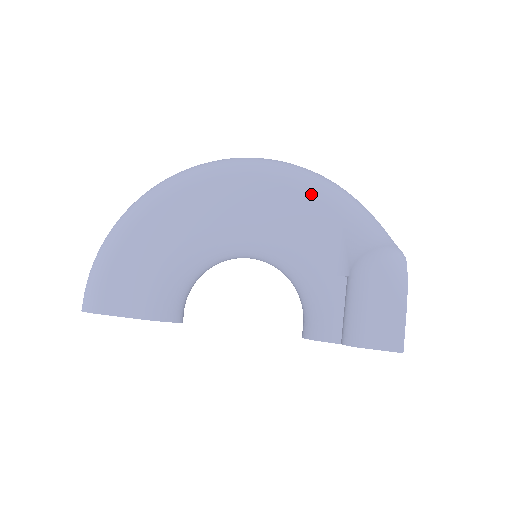
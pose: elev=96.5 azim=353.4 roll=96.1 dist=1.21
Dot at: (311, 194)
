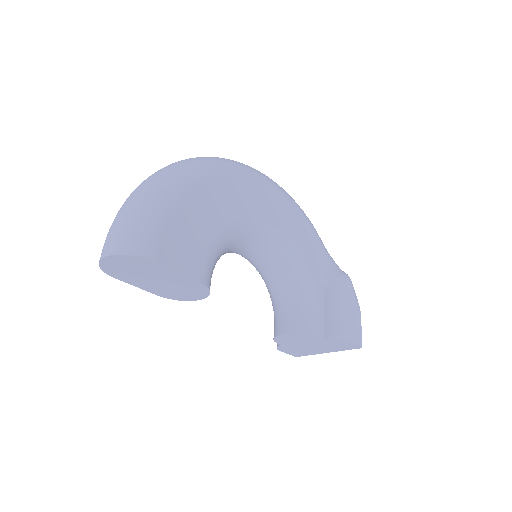
Dot at: (306, 221)
